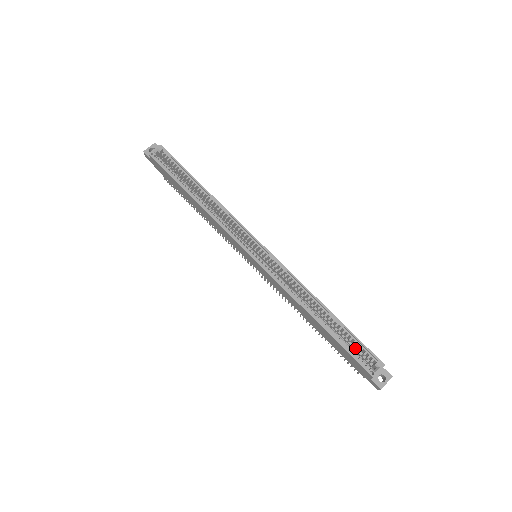
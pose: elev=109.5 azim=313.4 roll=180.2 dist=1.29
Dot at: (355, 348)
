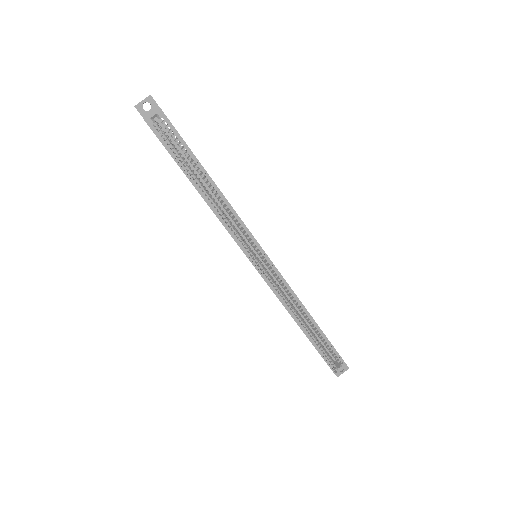
Dot at: occluded
